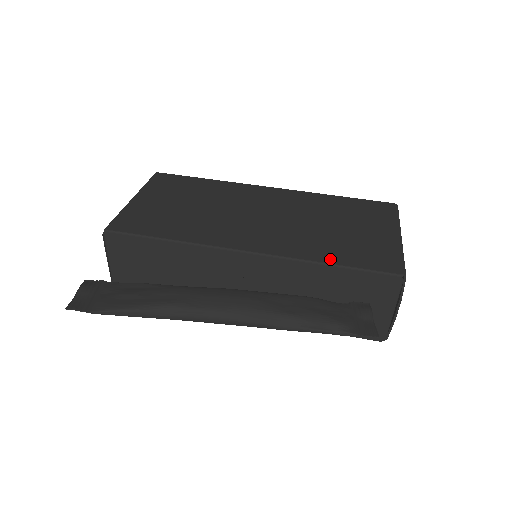
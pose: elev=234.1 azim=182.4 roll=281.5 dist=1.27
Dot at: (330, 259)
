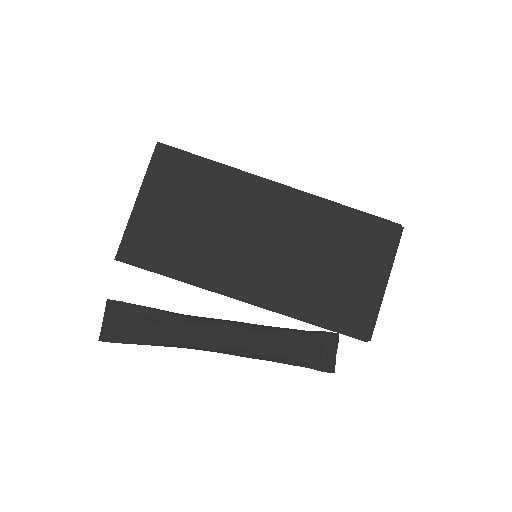
Dot at: (313, 317)
